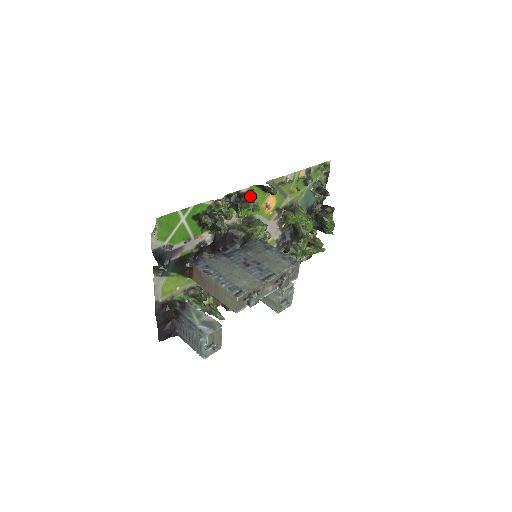
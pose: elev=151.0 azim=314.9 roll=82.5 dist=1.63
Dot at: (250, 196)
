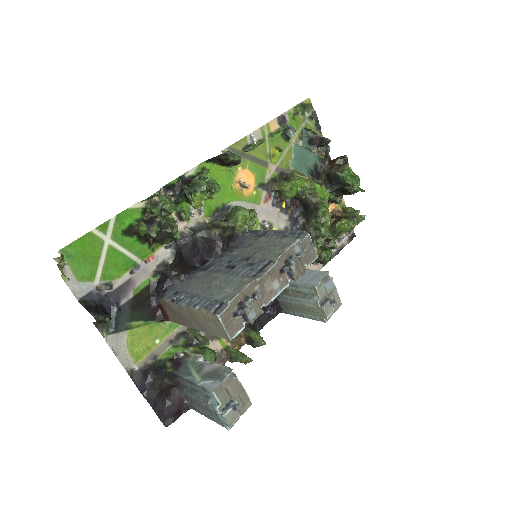
Dot at: (202, 176)
